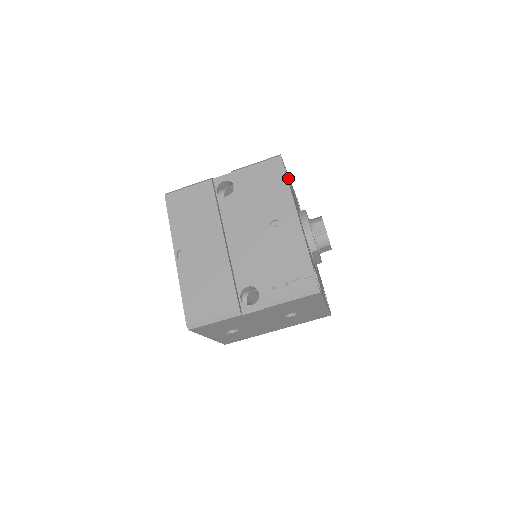
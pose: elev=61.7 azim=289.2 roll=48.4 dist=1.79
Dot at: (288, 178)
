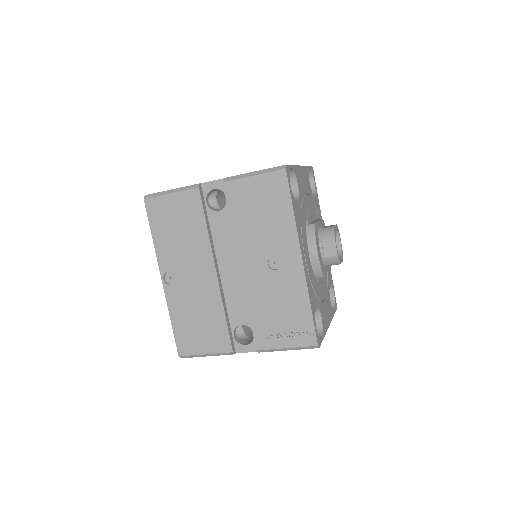
Dot at: (296, 180)
